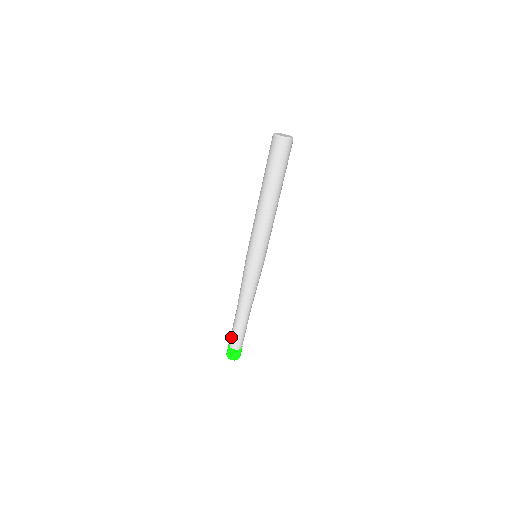
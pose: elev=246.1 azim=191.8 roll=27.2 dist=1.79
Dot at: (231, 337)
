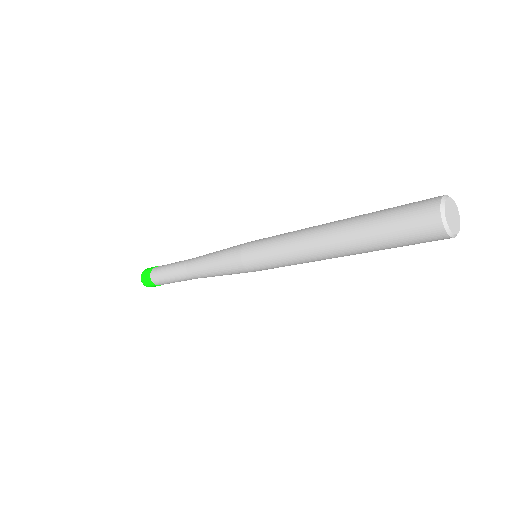
Dot at: (158, 272)
